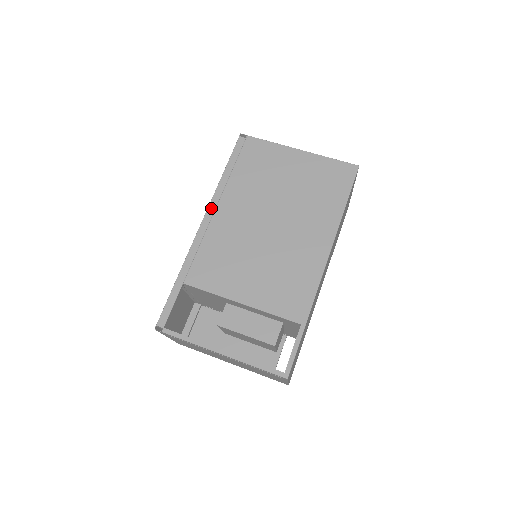
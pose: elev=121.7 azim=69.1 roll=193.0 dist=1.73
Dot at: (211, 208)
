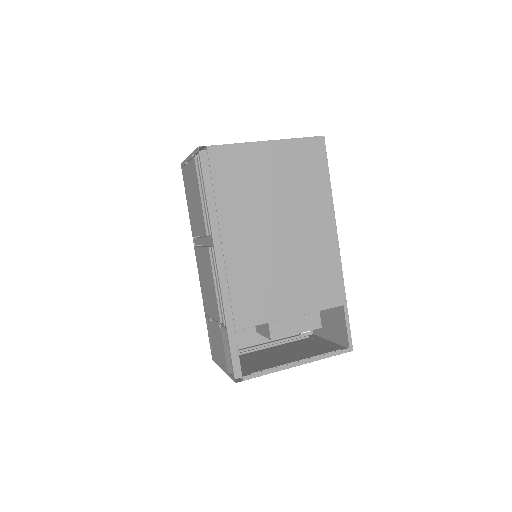
Dot at: (217, 246)
